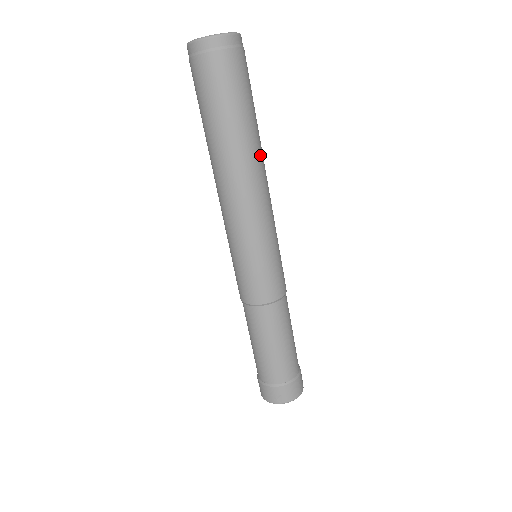
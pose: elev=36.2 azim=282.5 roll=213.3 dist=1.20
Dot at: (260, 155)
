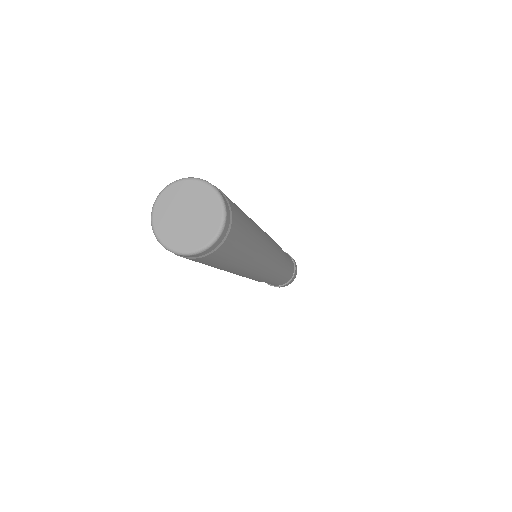
Dot at: (259, 248)
